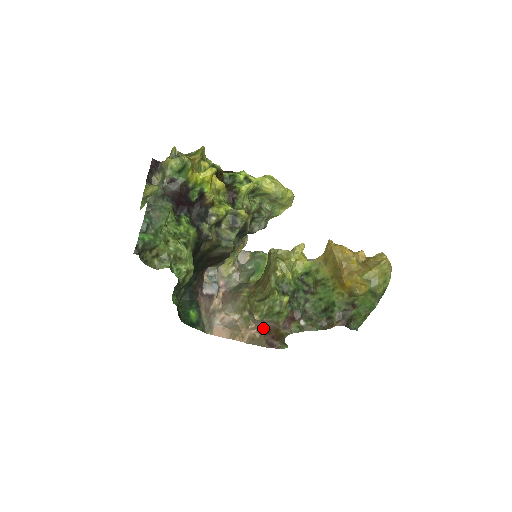
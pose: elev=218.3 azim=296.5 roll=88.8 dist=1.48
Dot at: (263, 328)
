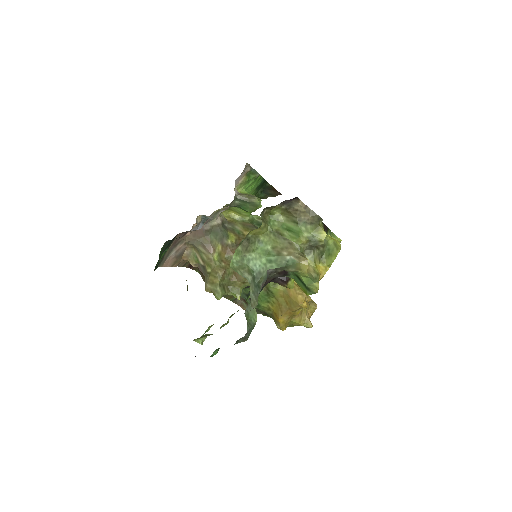
Dot at: occluded
